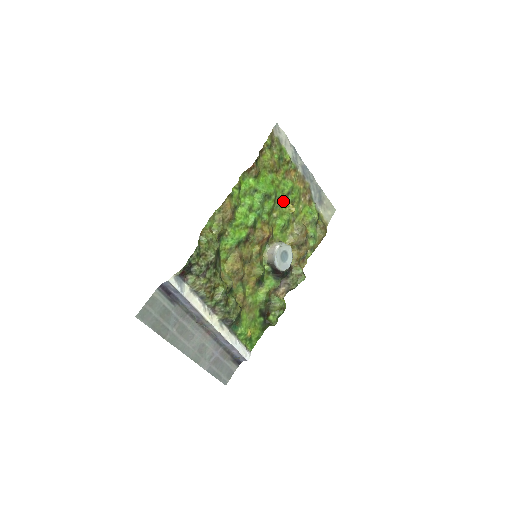
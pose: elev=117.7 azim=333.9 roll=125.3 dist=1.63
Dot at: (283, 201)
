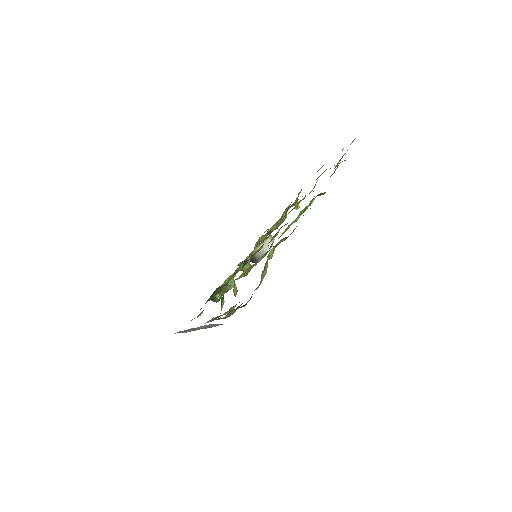
Dot at: occluded
